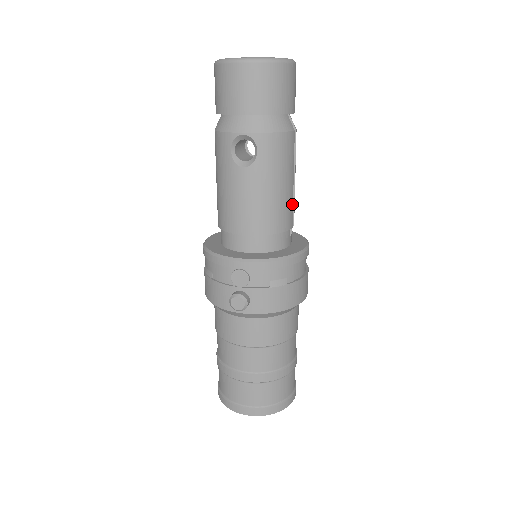
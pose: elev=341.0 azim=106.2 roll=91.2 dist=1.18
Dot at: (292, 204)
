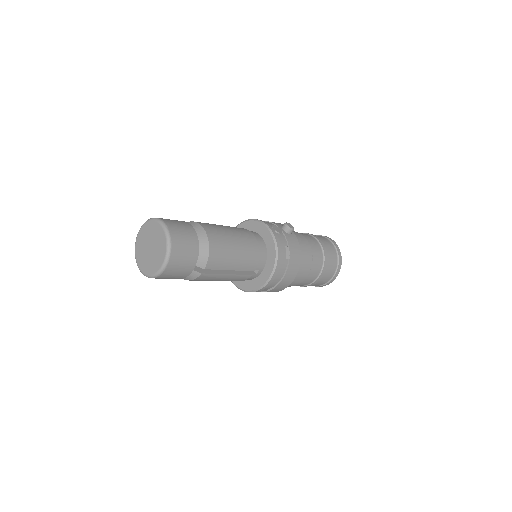
Dot at: (239, 275)
